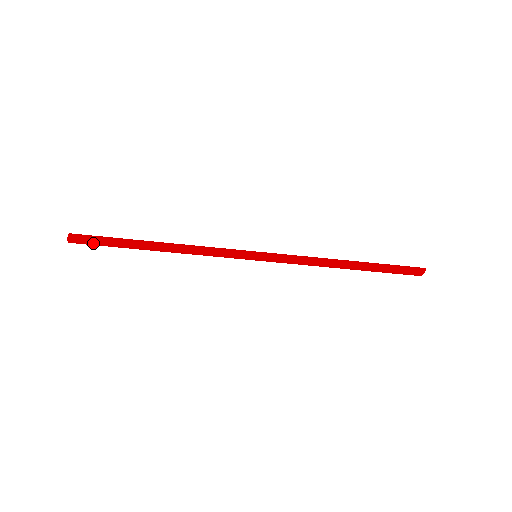
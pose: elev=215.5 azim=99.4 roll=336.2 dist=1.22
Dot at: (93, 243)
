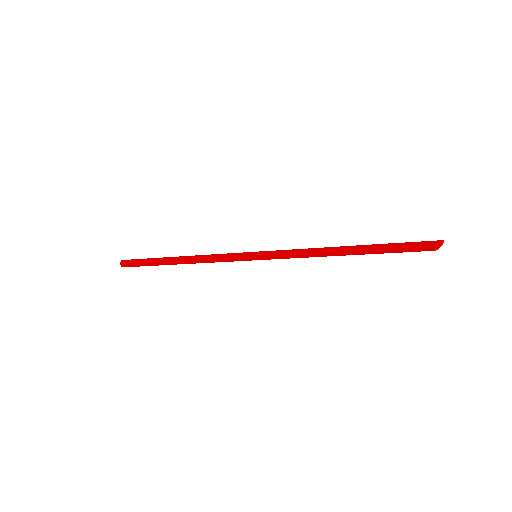
Dot at: (137, 266)
